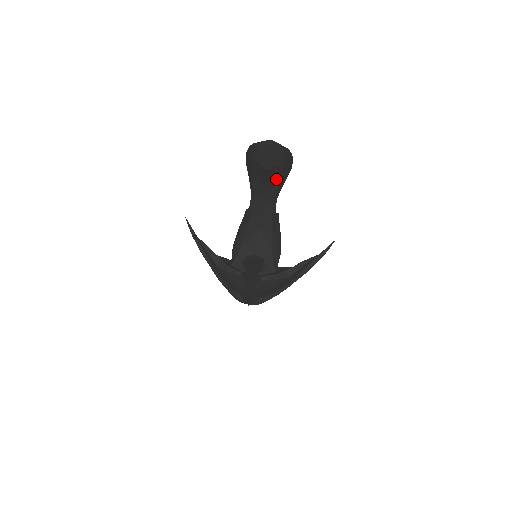
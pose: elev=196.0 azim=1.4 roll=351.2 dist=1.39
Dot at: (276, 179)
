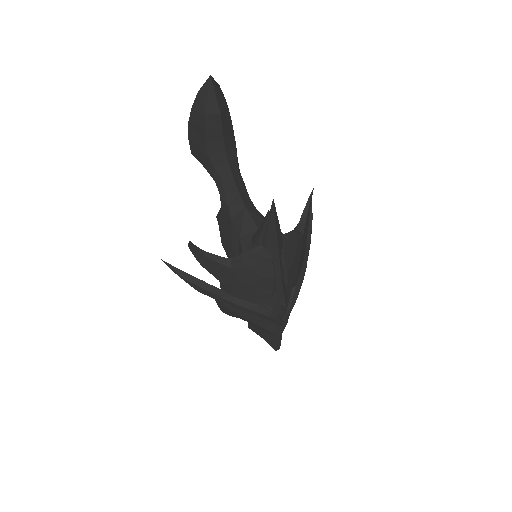
Dot at: (230, 137)
